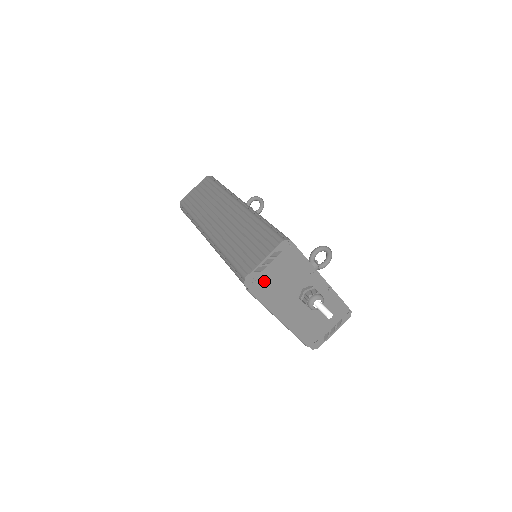
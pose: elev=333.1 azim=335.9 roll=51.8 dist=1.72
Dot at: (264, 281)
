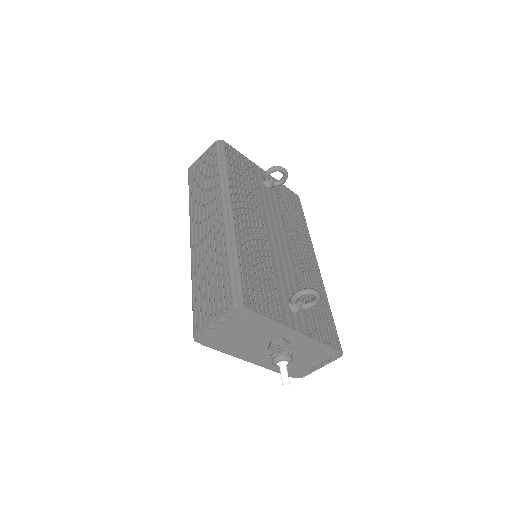
Dot at: (219, 337)
